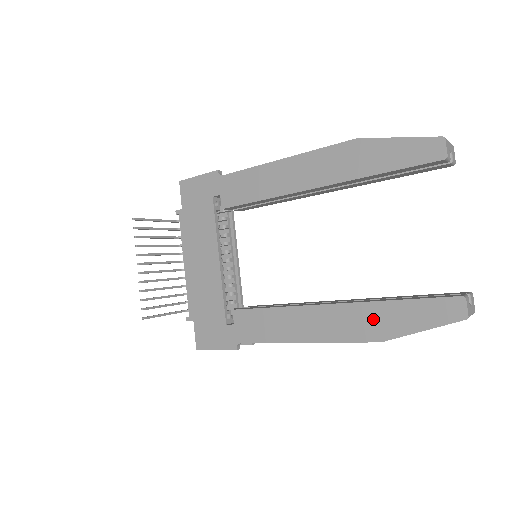
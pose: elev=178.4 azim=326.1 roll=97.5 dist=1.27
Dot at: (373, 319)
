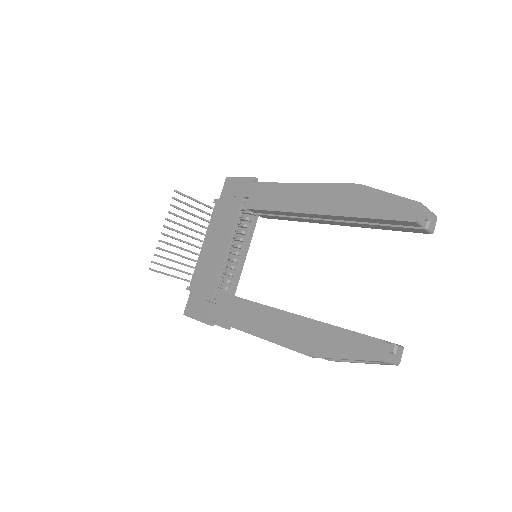
Dot at: (313, 335)
